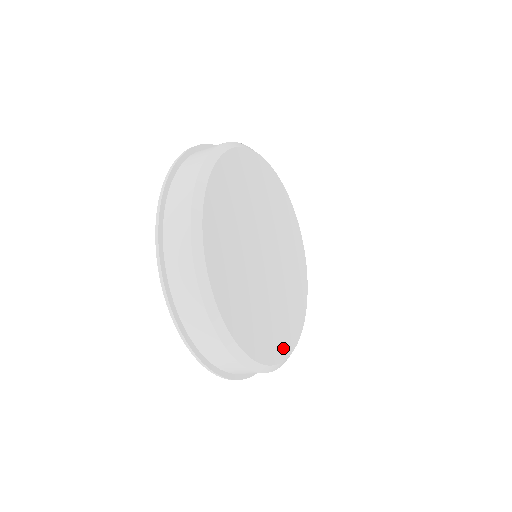
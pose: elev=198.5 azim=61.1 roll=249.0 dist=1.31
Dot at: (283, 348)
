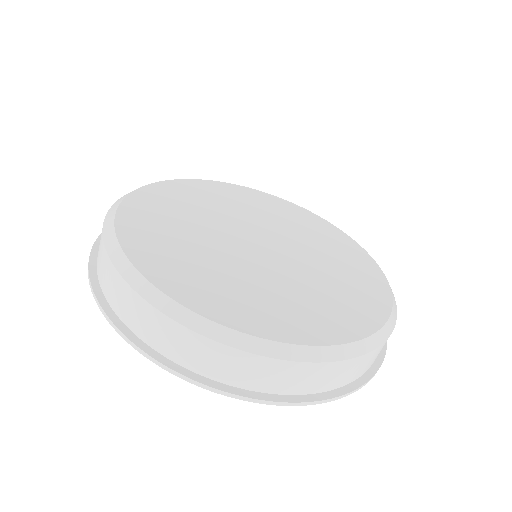
Dot at: (262, 325)
